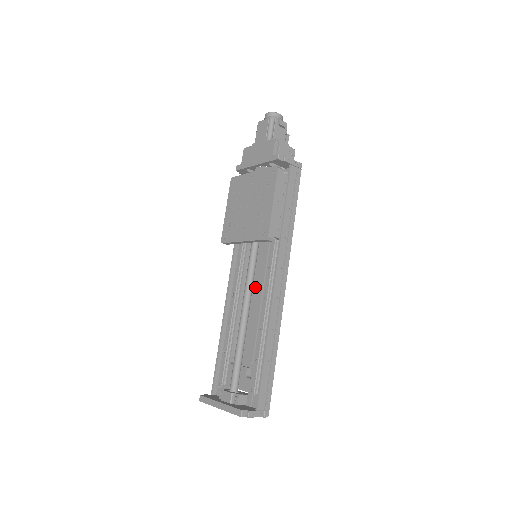
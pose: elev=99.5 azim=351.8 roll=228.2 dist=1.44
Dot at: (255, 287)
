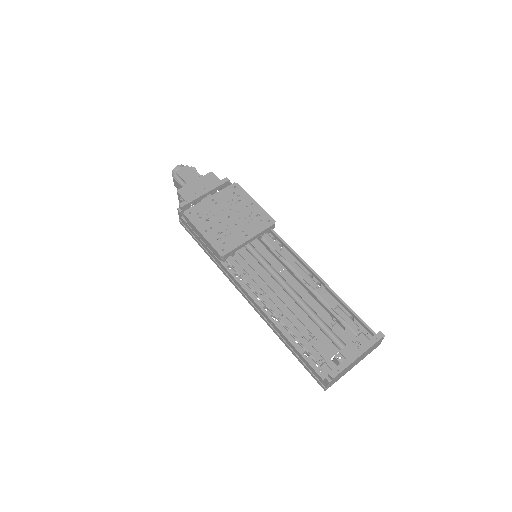
Dot at: (273, 280)
